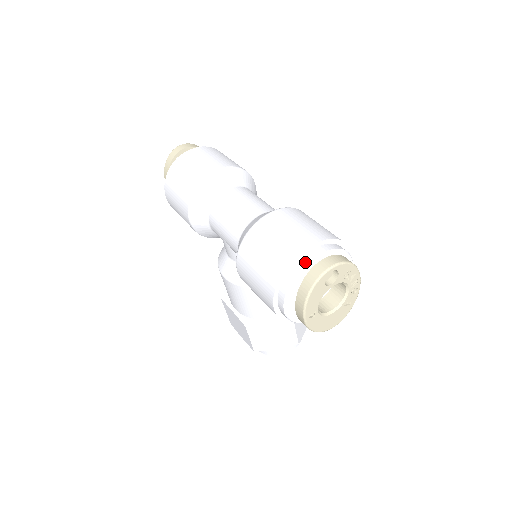
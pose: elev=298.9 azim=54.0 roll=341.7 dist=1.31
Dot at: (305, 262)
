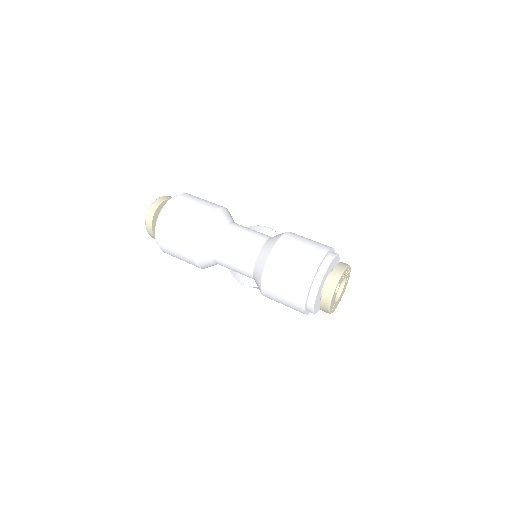
Dot at: (316, 288)
